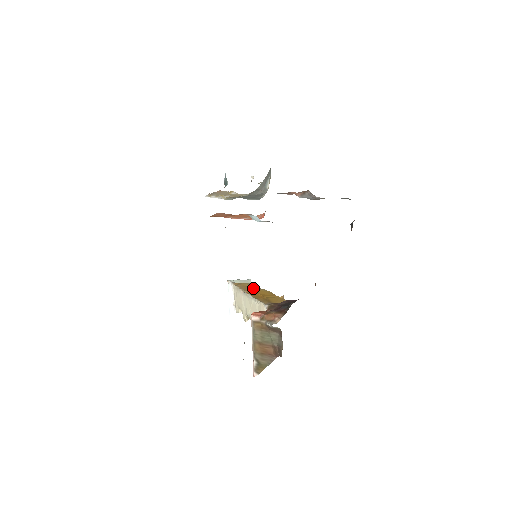
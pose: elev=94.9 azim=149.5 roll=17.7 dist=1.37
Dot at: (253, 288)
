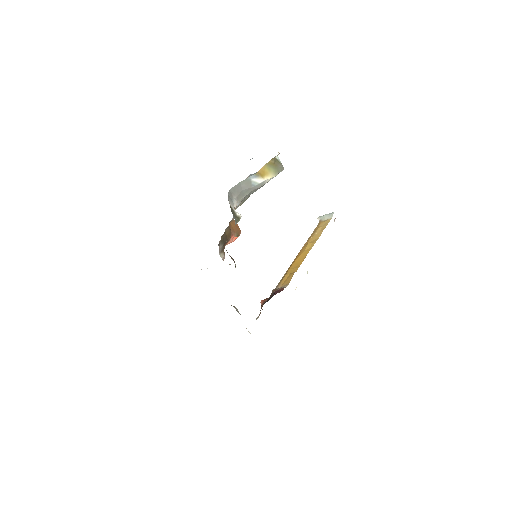
Dot at: (308, 243)
